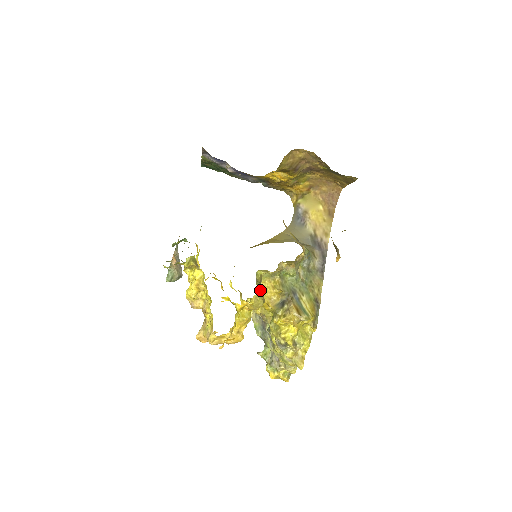
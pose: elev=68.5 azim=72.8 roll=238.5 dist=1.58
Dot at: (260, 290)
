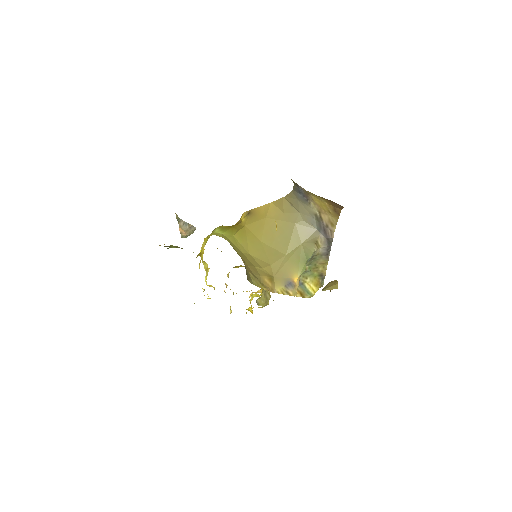
Dot at: (263, 305)
